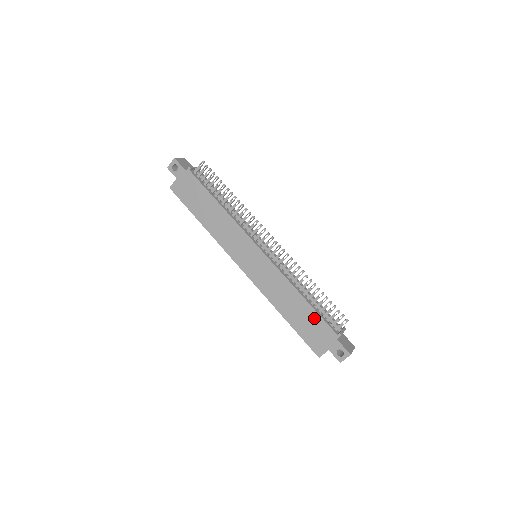
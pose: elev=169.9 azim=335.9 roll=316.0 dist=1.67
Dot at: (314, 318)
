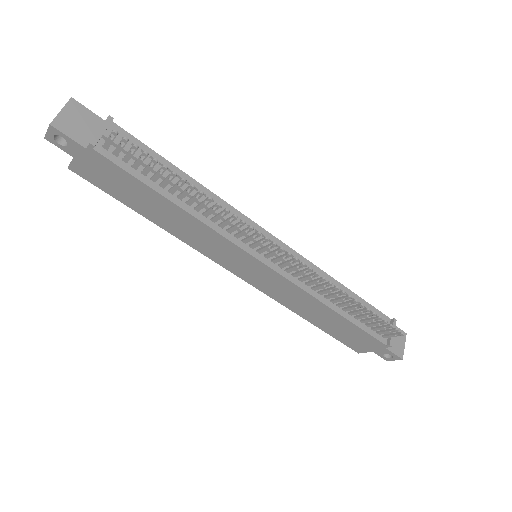
Dot at: (354, 330)
